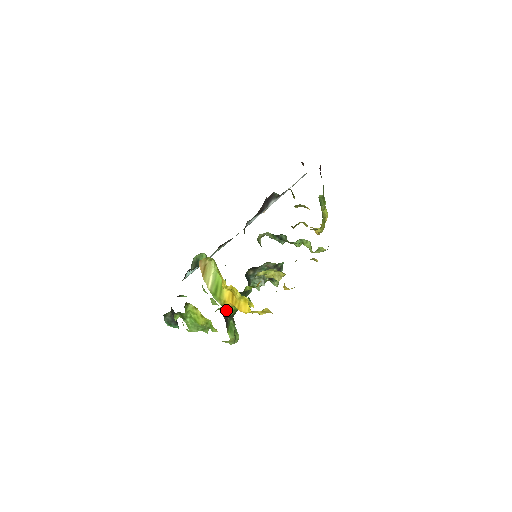
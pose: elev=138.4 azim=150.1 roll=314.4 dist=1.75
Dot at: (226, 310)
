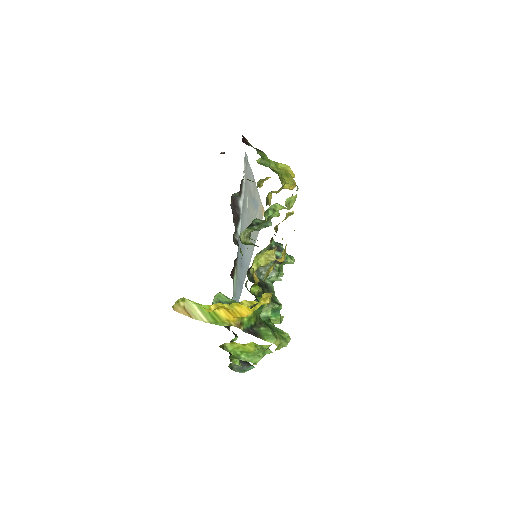
Dot at: (238, 326)
